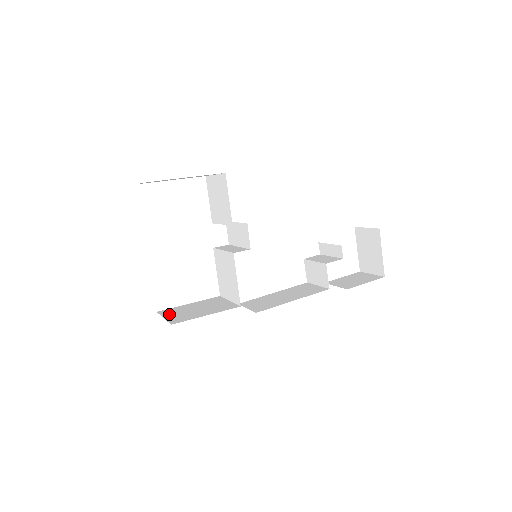
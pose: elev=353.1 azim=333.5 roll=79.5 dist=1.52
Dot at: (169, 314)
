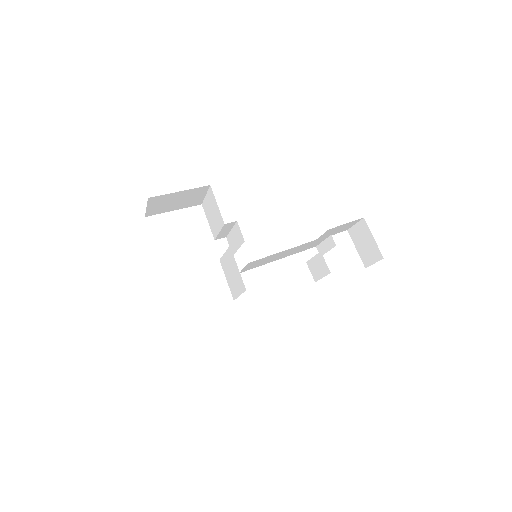
Dot at: occluded
